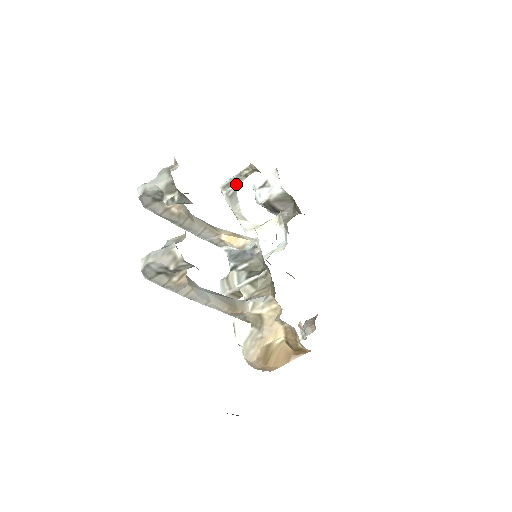
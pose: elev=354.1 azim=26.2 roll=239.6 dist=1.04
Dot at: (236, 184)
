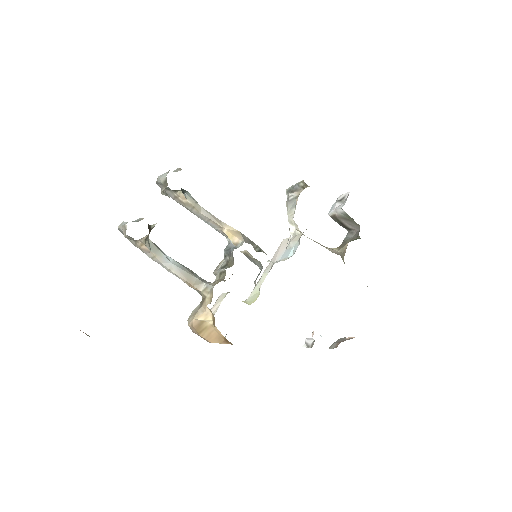
Dot at: (297, 192)
